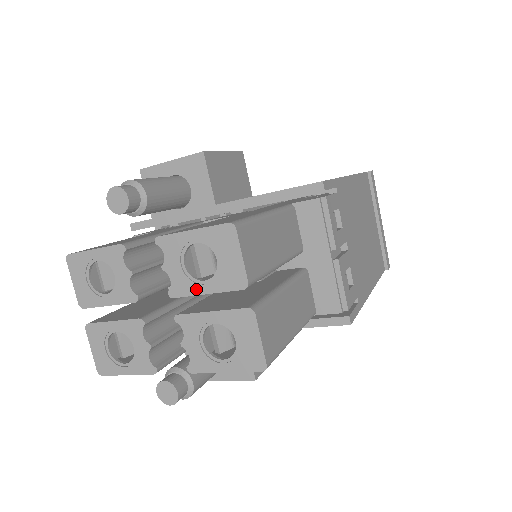
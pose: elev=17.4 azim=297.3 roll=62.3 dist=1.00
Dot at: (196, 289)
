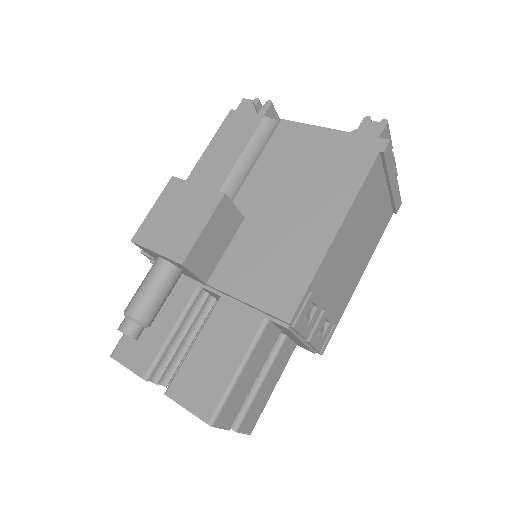
Dot at: occluded
